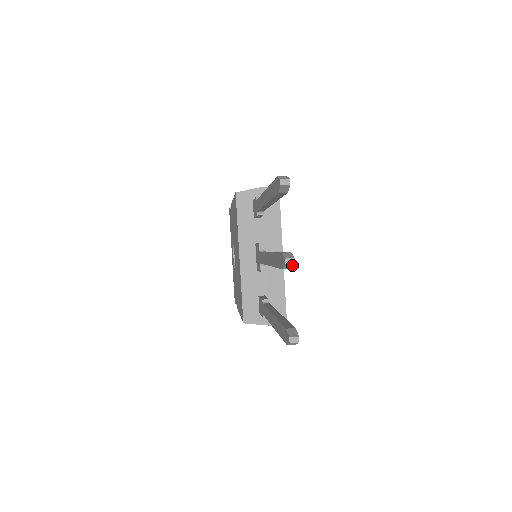
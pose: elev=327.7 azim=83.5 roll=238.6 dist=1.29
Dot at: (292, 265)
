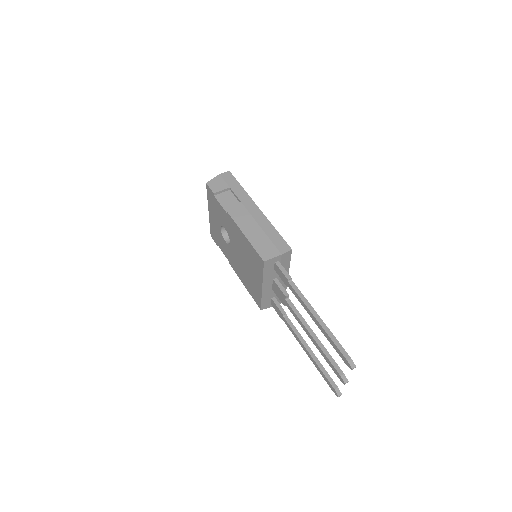
Dot at: (346, 381)
